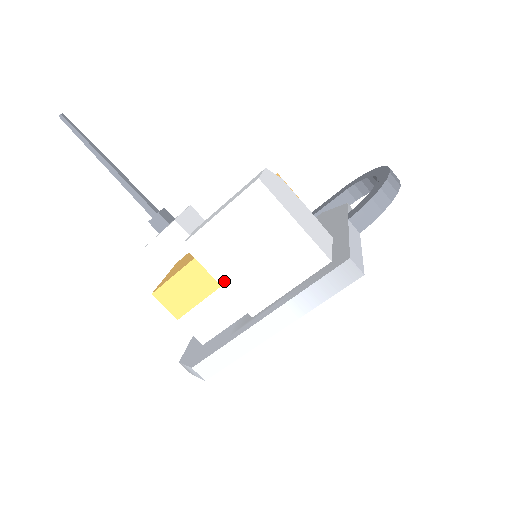
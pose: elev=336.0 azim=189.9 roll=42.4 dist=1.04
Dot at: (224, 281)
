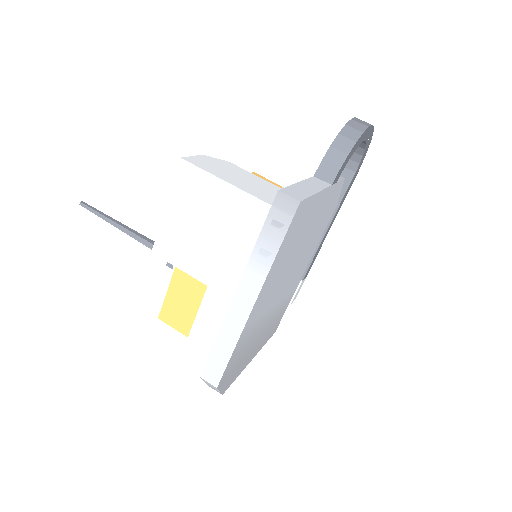
Dot at: (197, 274)
